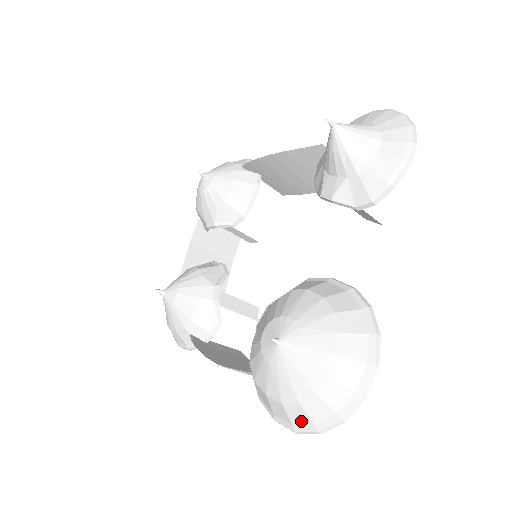
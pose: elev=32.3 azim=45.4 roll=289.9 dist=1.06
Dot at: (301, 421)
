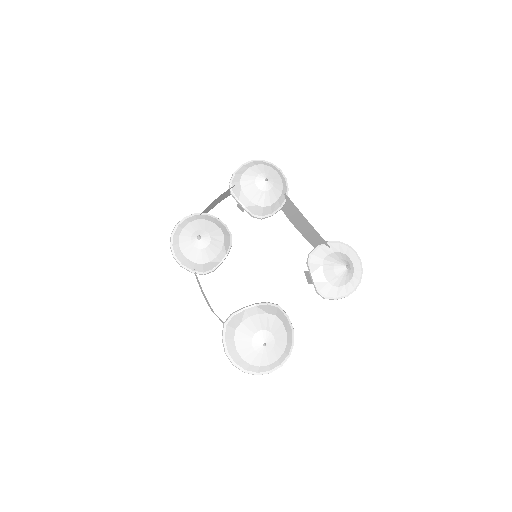
Dot at: (242, 366)
